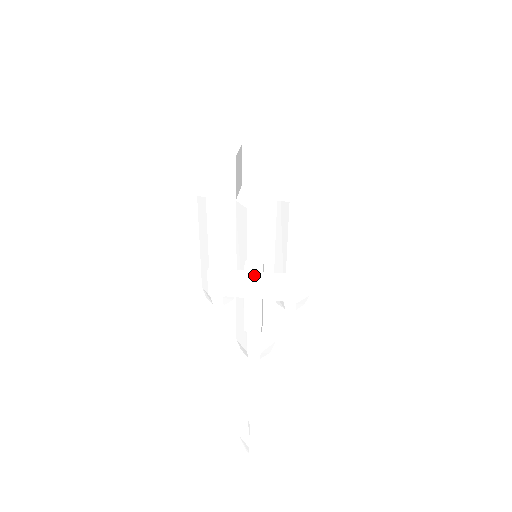
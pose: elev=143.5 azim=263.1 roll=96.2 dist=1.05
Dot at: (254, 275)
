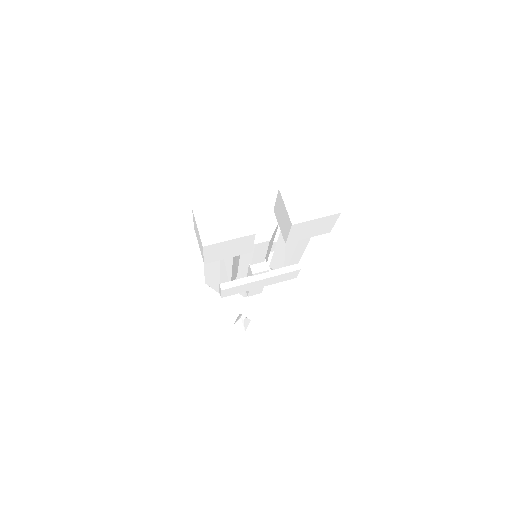
Dot at: (263, 279)
